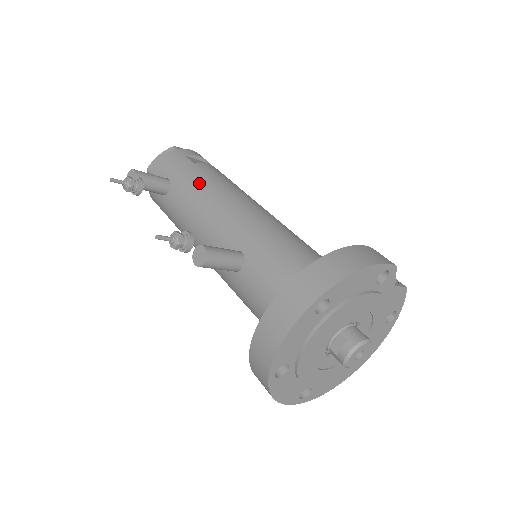
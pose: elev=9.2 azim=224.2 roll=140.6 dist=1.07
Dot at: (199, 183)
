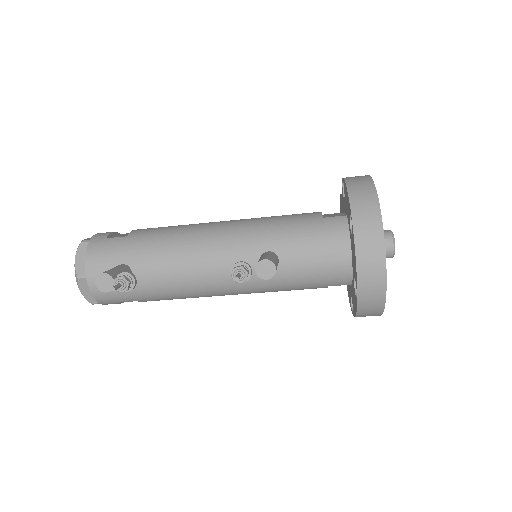
Dot at: (160, 243)
